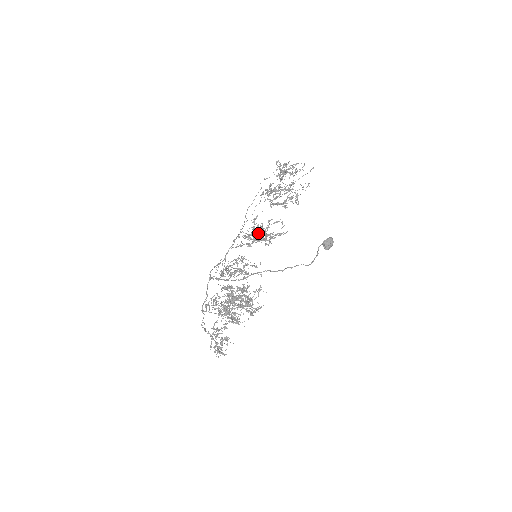
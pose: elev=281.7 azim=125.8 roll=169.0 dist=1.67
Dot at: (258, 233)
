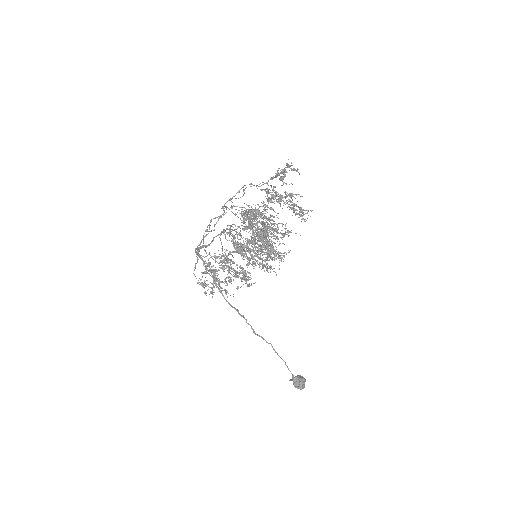
Dot at: (255, 241)
